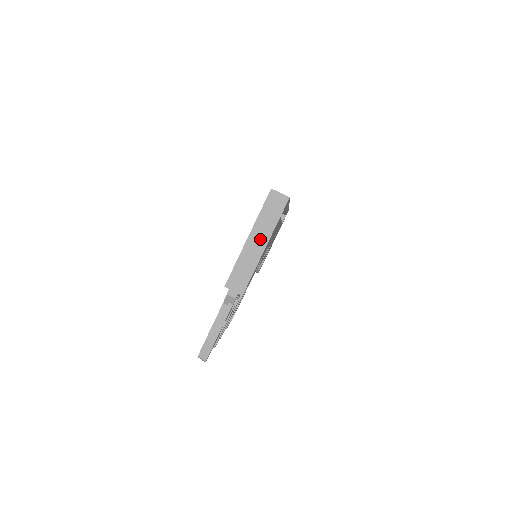
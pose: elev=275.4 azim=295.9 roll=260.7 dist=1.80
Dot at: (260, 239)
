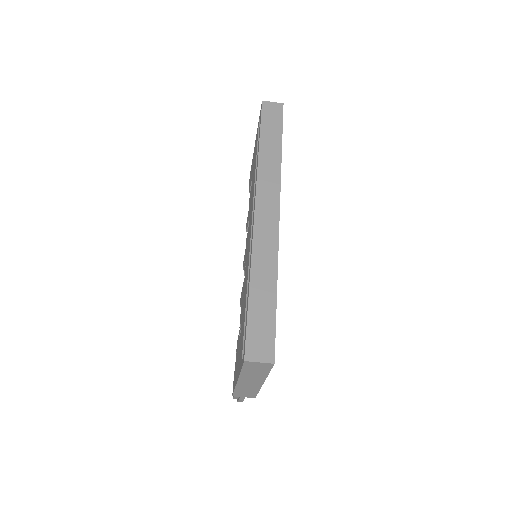
Dot at: (253, 381)
